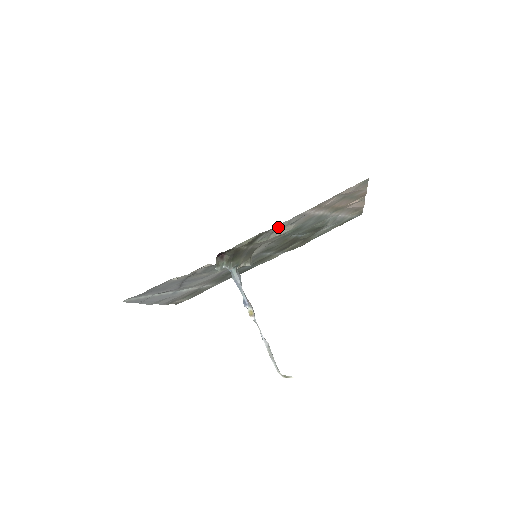
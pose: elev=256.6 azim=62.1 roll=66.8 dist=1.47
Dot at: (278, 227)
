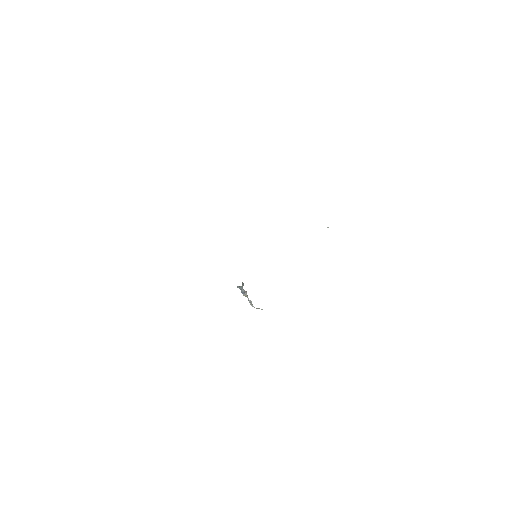
Dot at: occluded
